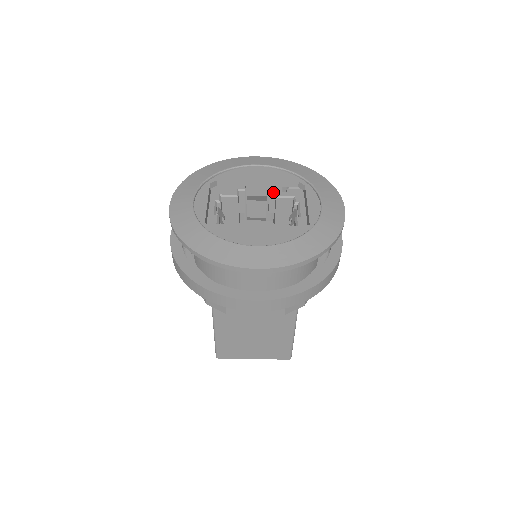
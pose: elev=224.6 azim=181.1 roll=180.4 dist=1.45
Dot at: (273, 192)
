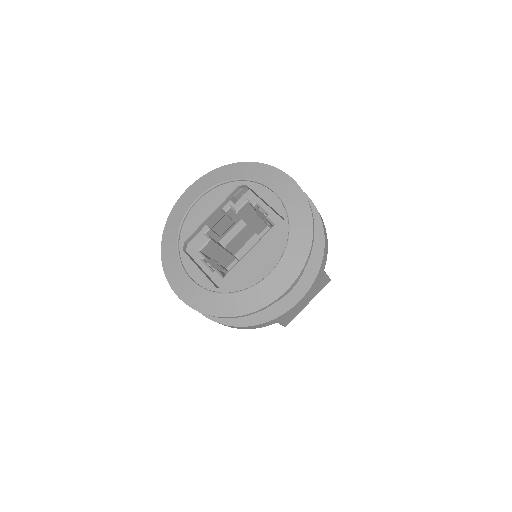
Dot at: (229, 210)
